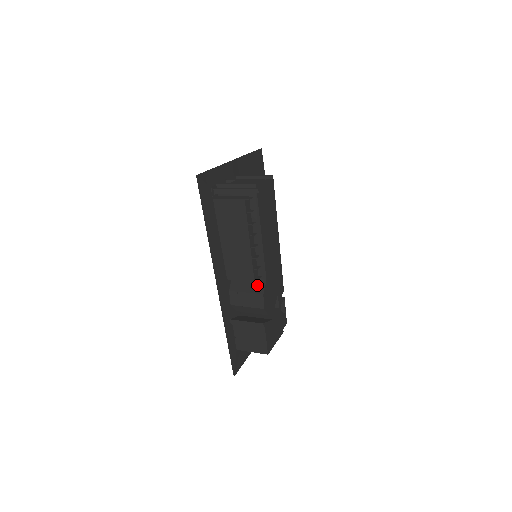
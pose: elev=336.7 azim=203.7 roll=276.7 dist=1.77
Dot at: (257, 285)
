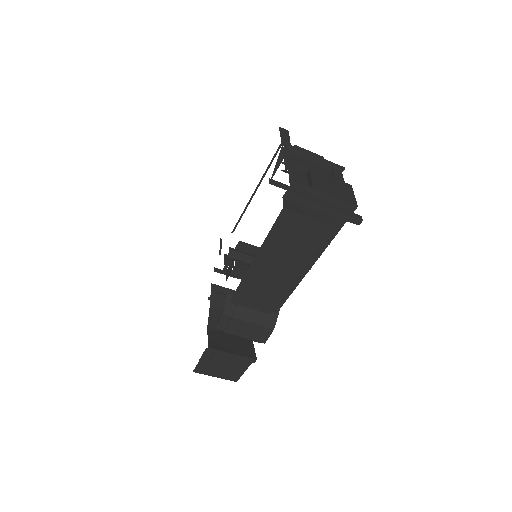
Dot at: (267, 314)
